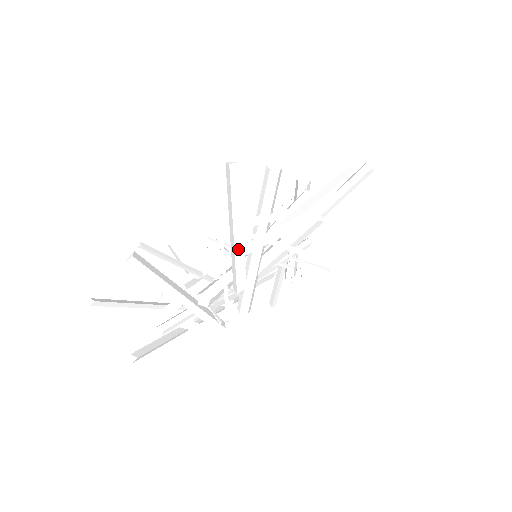
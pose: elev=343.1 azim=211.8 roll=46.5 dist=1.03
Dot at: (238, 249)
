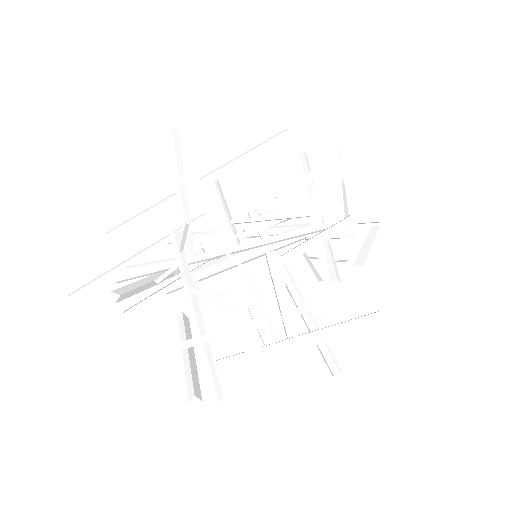
Dot at: occluded
